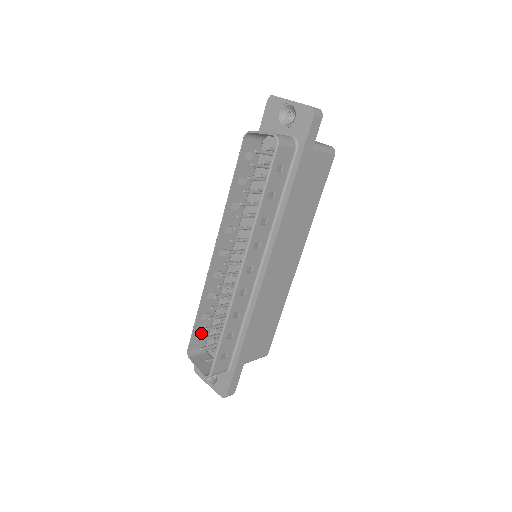
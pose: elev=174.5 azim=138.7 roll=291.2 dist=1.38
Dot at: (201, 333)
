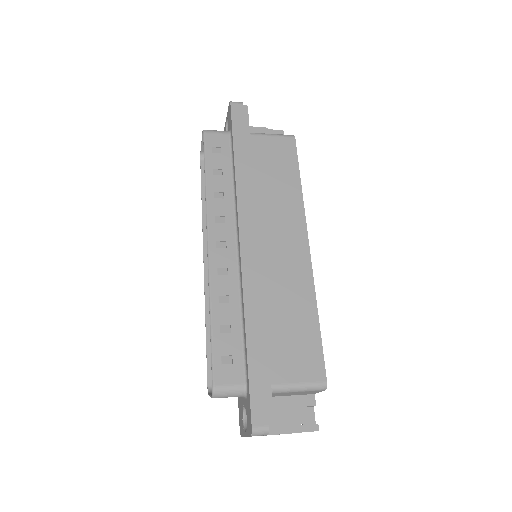
Dot at: occluded
